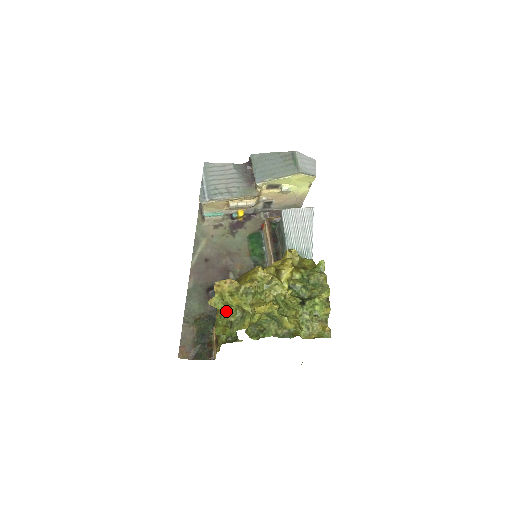
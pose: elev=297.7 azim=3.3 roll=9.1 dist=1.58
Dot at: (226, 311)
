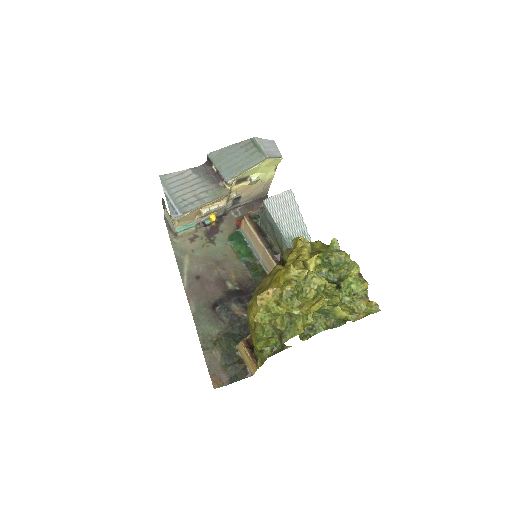
Dot at: (274, 322)
